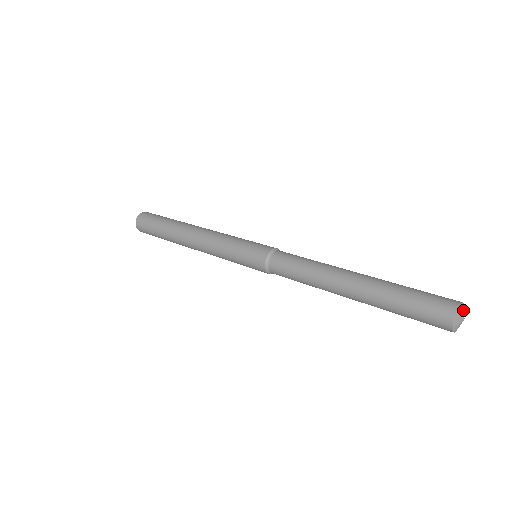
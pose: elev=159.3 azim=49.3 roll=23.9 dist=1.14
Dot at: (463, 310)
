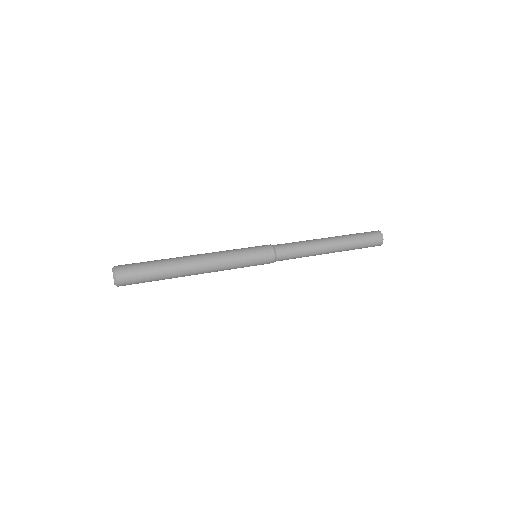
Dot at: (381, 234)
